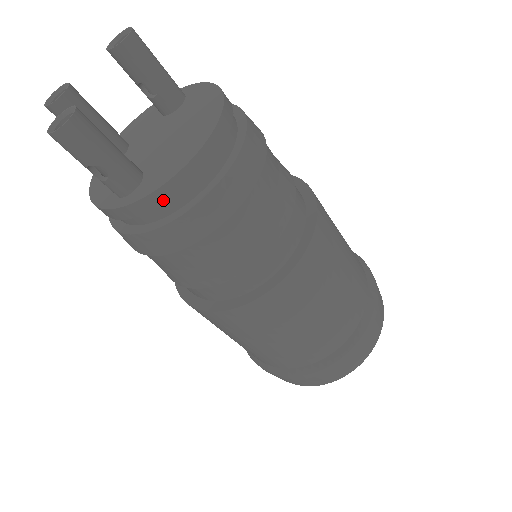
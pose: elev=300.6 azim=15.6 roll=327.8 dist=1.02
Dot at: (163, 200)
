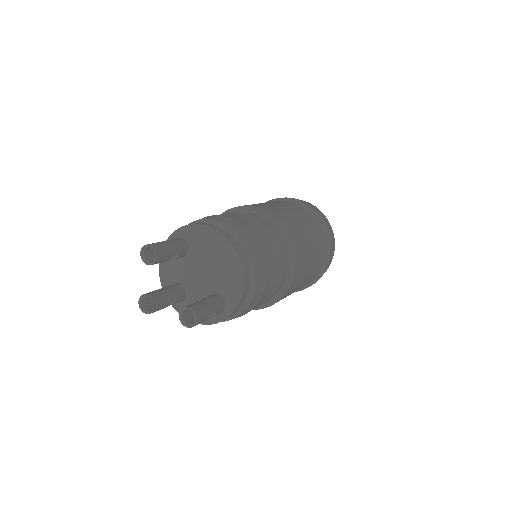
Dot at: (244, 298)
